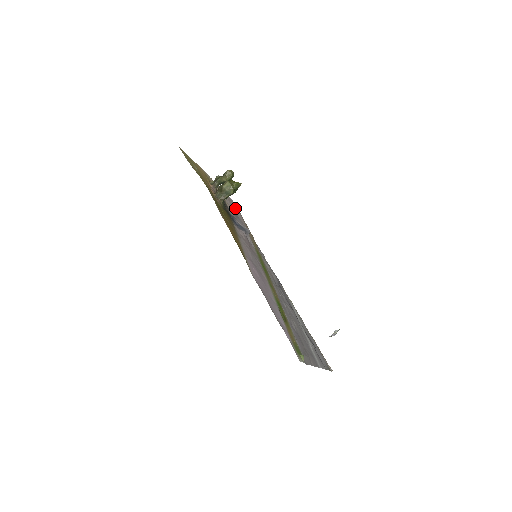
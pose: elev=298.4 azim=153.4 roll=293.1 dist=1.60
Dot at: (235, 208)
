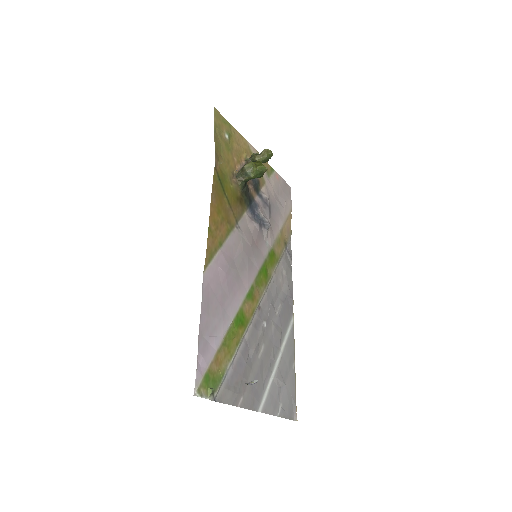
Dot at: (283, 196)
